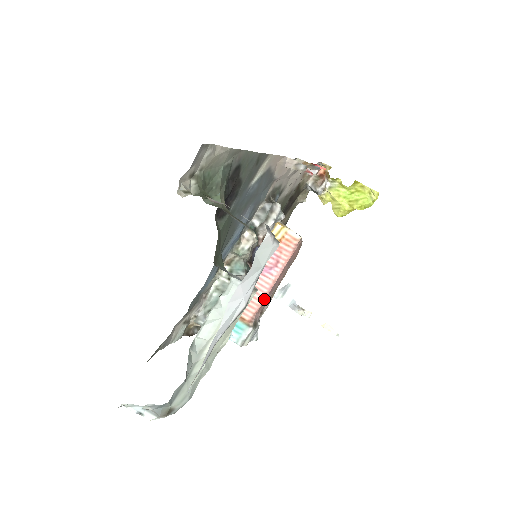
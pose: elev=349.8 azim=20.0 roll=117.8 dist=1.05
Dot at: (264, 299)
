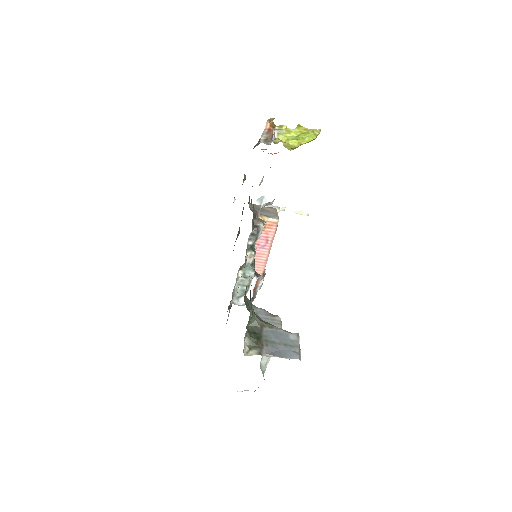
Dot at: occluded
